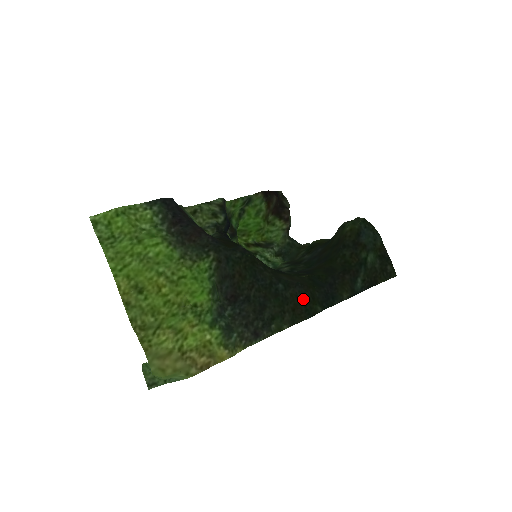
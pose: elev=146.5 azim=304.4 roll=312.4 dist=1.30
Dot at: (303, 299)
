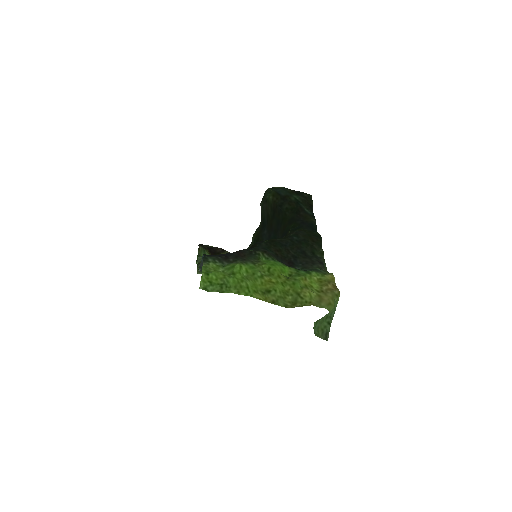
Dot at: (308, 234)
